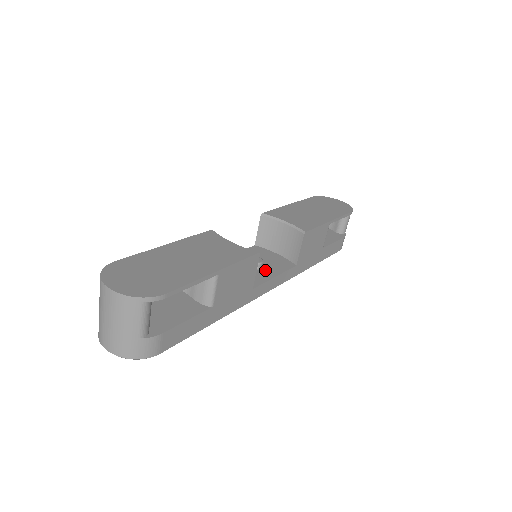
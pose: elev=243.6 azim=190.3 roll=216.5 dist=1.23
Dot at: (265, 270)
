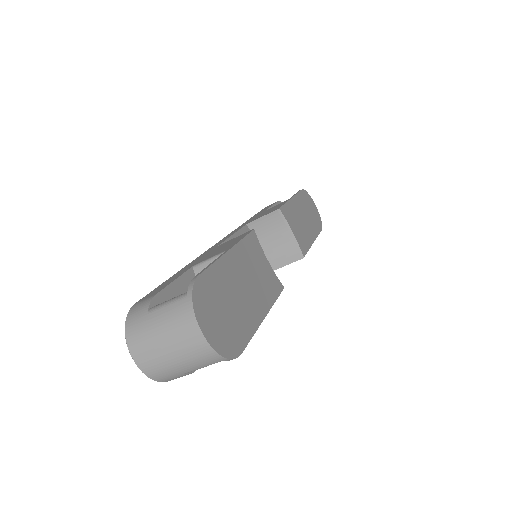
Dot at: occluded
